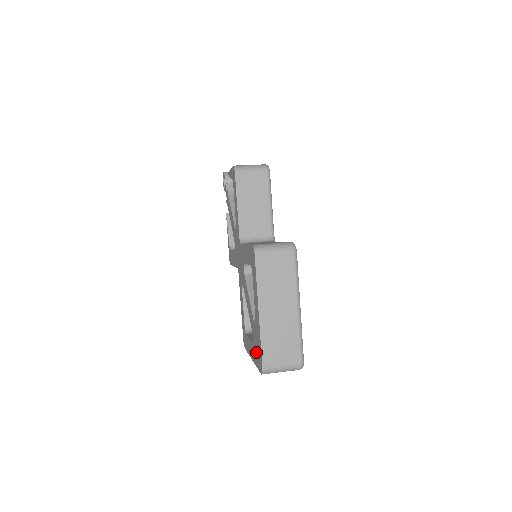
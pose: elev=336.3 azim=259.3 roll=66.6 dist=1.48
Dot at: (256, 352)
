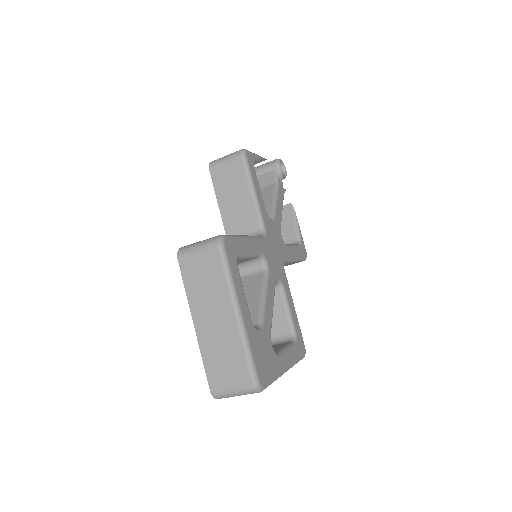
Dot at: occluded
